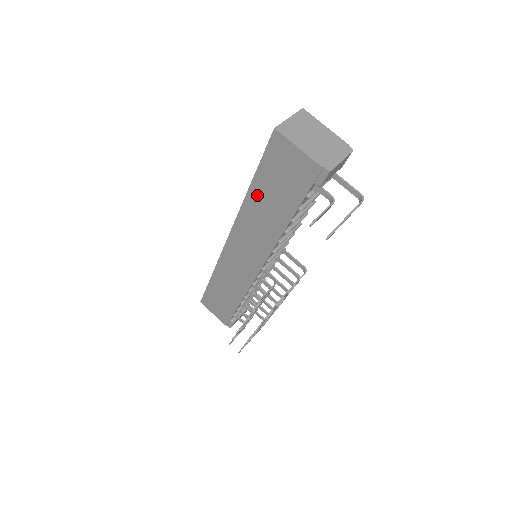
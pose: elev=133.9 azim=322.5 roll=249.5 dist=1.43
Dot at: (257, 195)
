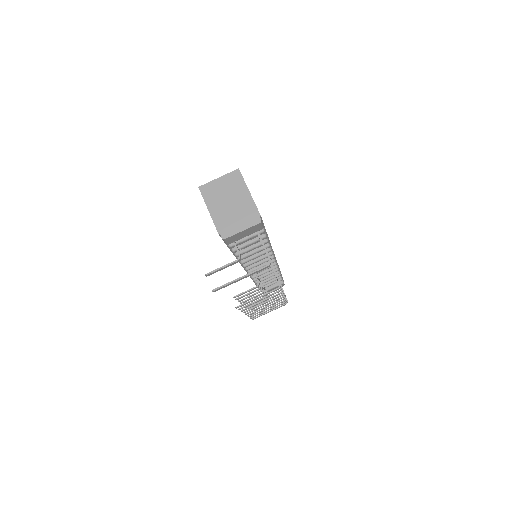
Dot at: occluded
